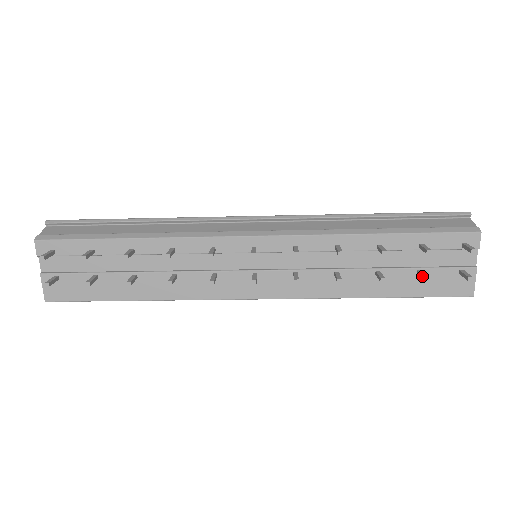
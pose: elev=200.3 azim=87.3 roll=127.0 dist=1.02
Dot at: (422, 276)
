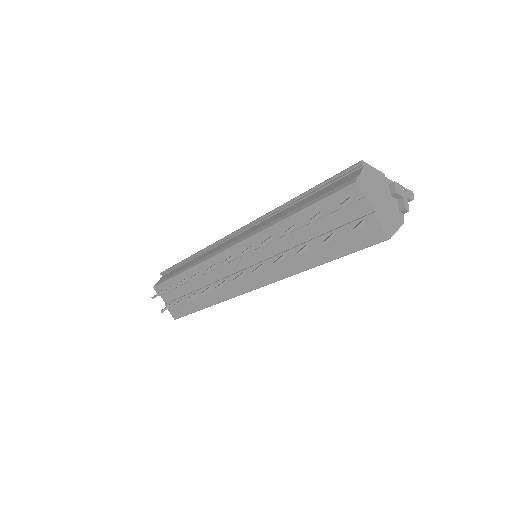
Dot at: (324, 240)
